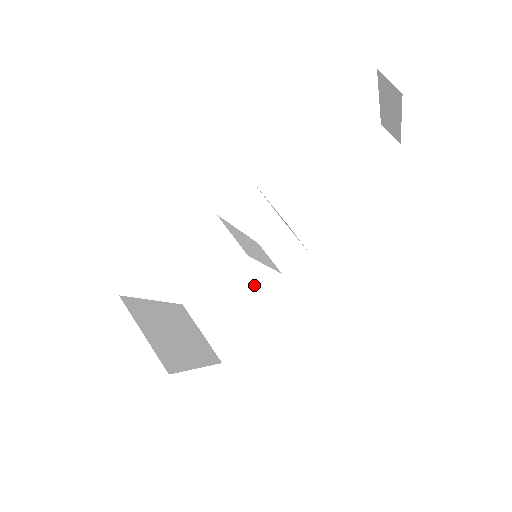
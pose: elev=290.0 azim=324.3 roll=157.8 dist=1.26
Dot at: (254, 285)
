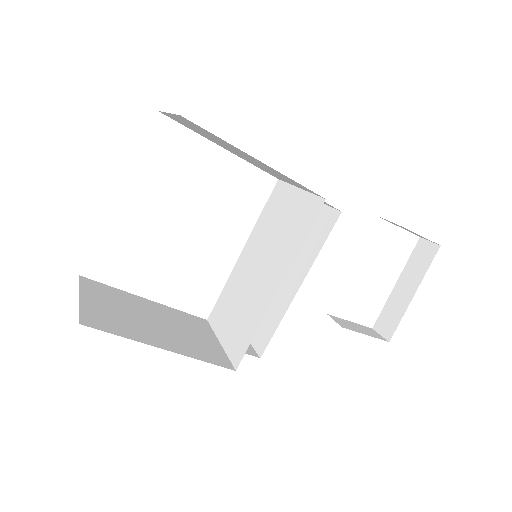
Dot at: (183, 327)
